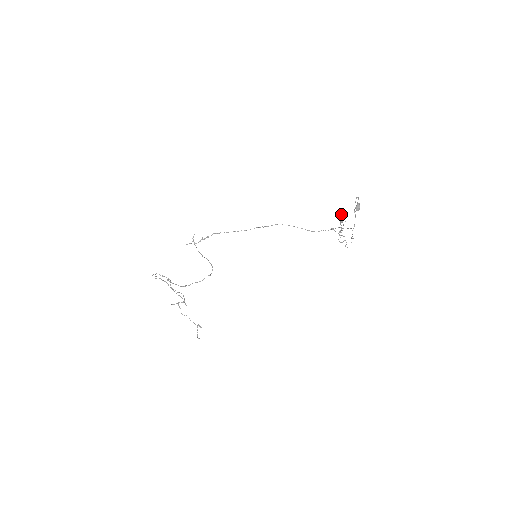
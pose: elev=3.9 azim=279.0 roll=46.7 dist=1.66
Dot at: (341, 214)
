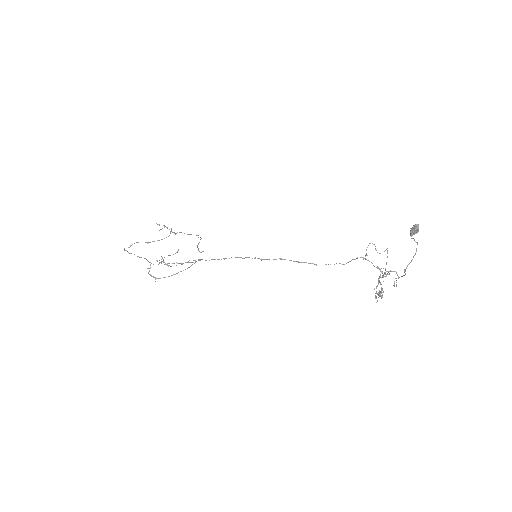
Dot at: (381, 289)
